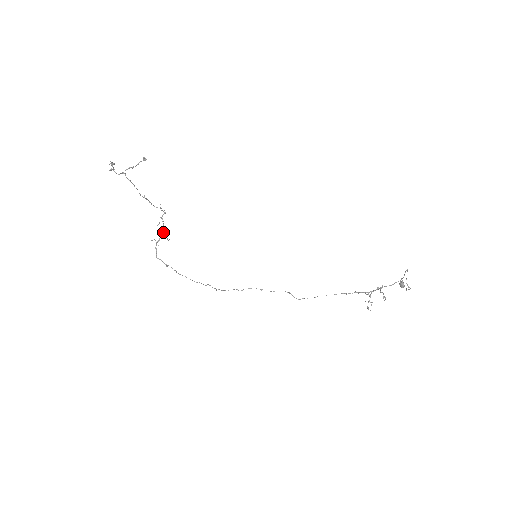
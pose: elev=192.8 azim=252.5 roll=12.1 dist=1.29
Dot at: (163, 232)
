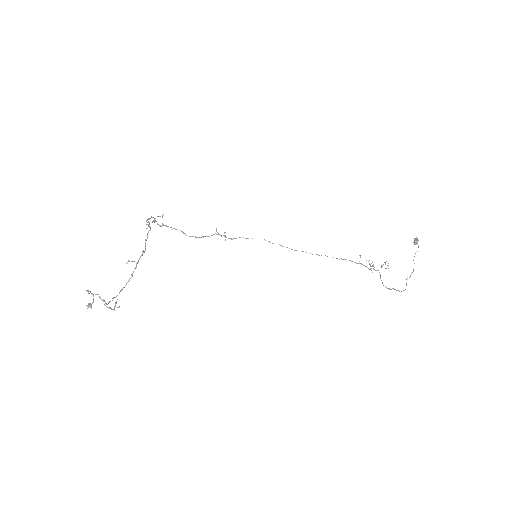
Dot at: (154, 219)
